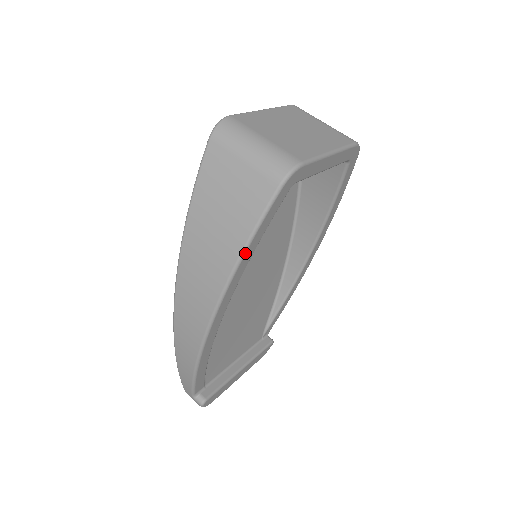
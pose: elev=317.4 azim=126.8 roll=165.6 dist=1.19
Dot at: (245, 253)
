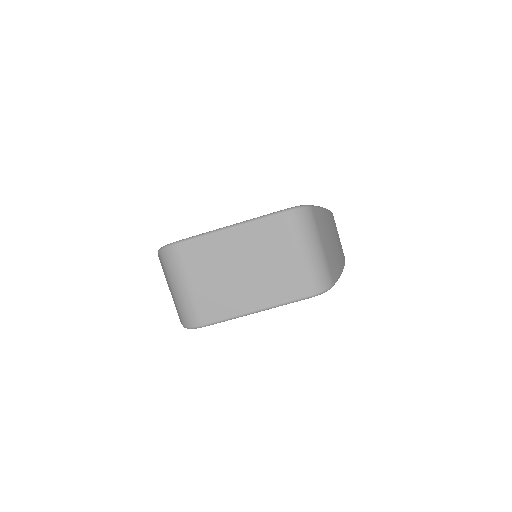
Dot at: occluded
